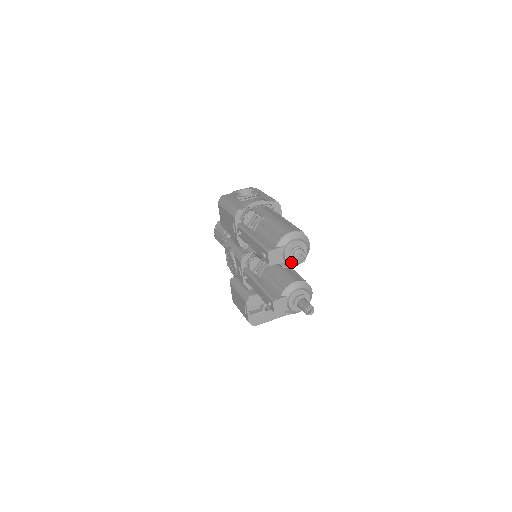
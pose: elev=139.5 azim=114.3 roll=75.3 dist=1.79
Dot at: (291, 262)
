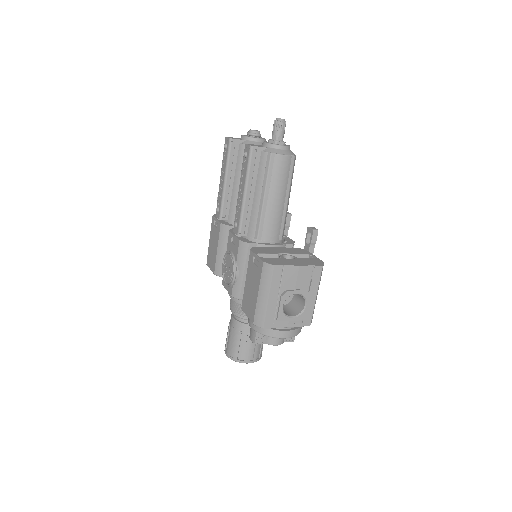
Dot at: (251, 137)
